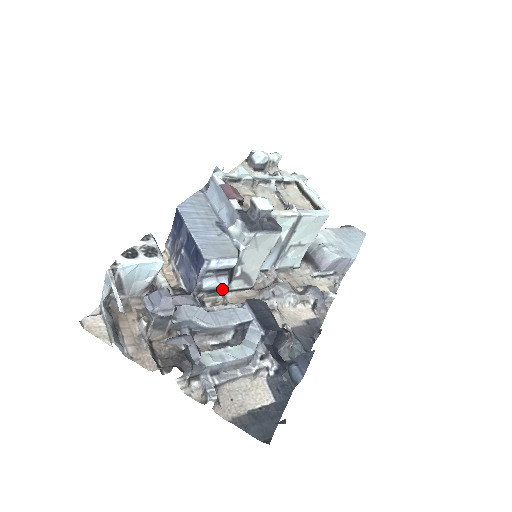
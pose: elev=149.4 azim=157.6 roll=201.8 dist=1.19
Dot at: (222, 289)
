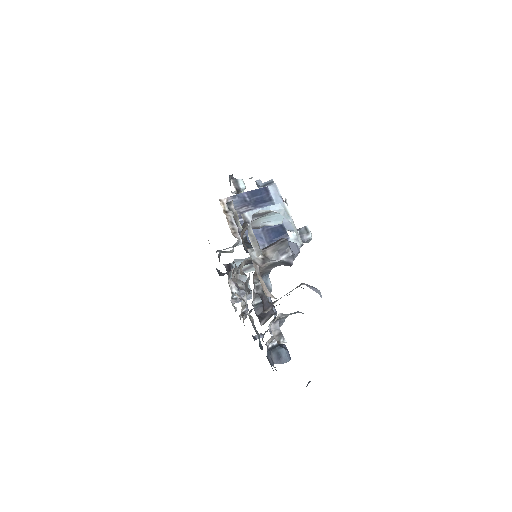
Dot at: (249, 263)
